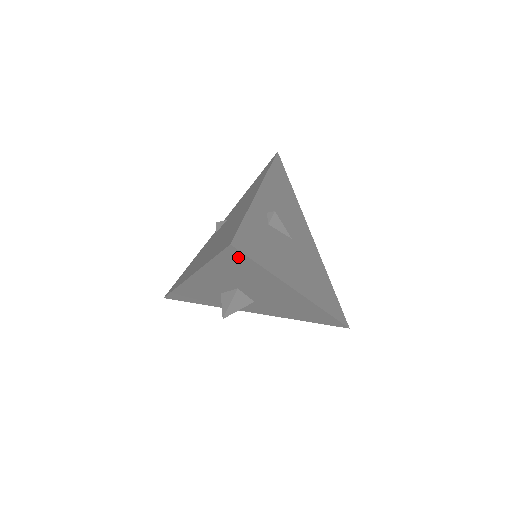
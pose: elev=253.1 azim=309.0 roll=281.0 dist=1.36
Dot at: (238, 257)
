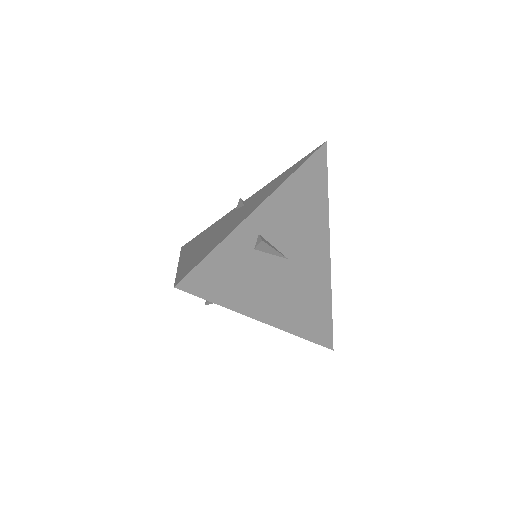
Dot at: occluded
